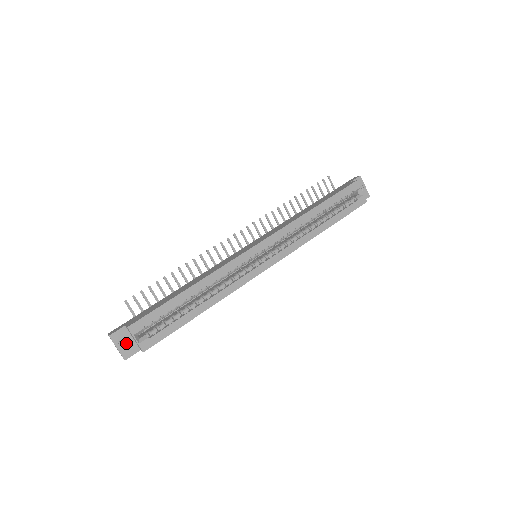
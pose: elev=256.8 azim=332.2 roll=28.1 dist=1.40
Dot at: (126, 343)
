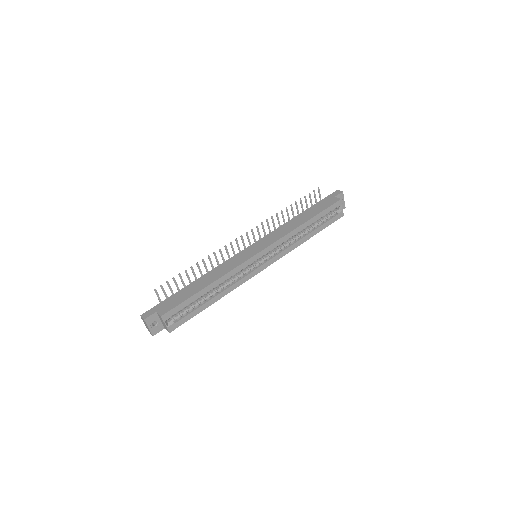
Dot at: (154, 322)
